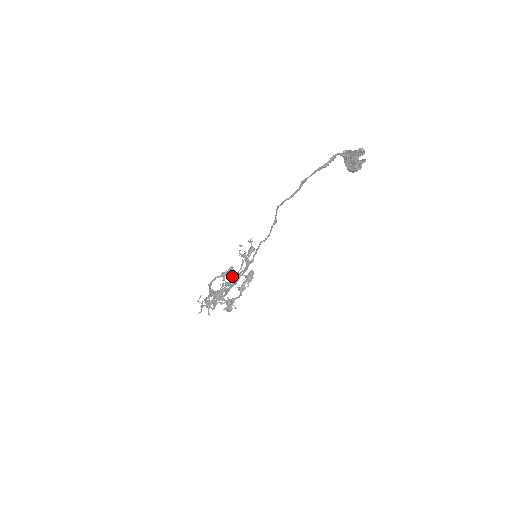
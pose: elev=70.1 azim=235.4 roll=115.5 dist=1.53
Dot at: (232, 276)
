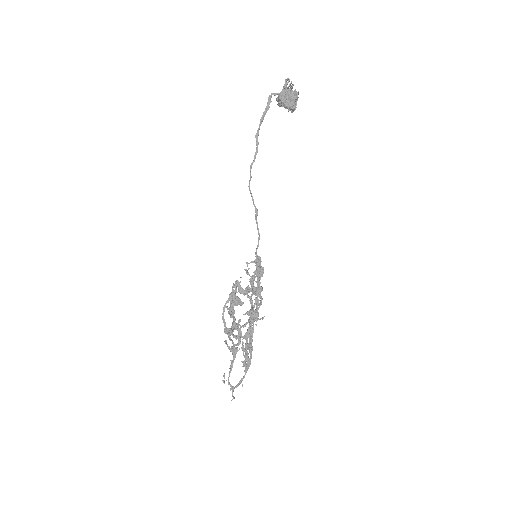
Dot at: occluded
